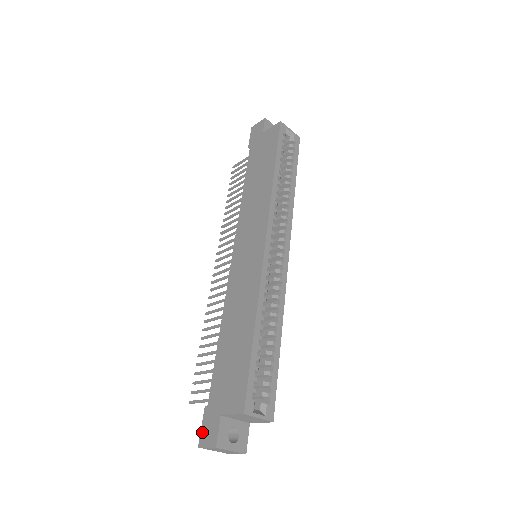
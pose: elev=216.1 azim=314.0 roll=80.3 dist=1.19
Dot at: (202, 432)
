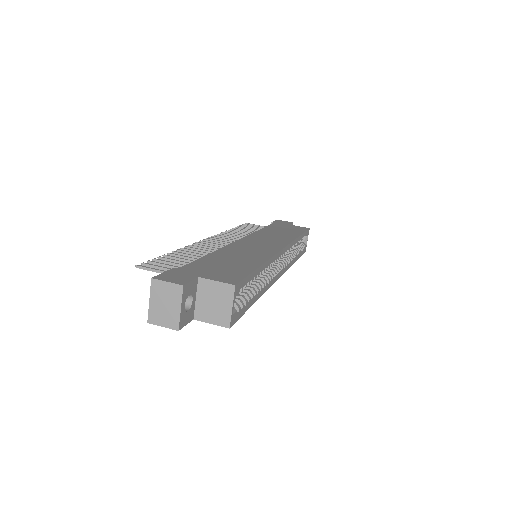
Dot at: (163, 274)
